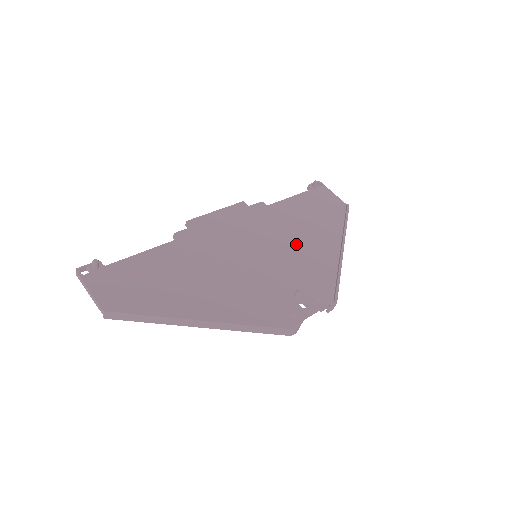
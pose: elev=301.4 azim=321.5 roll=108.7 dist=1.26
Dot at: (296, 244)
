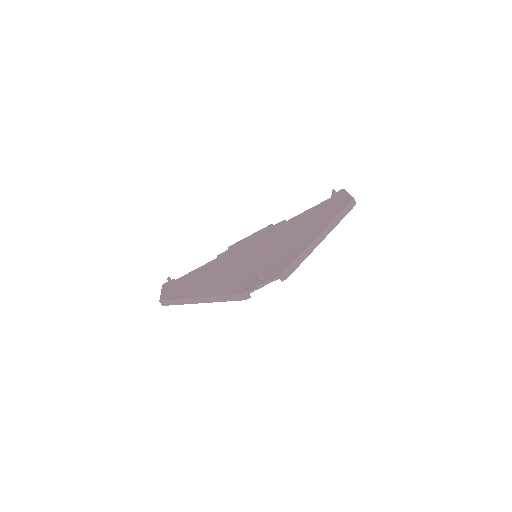
Dot at: (287, 241)
